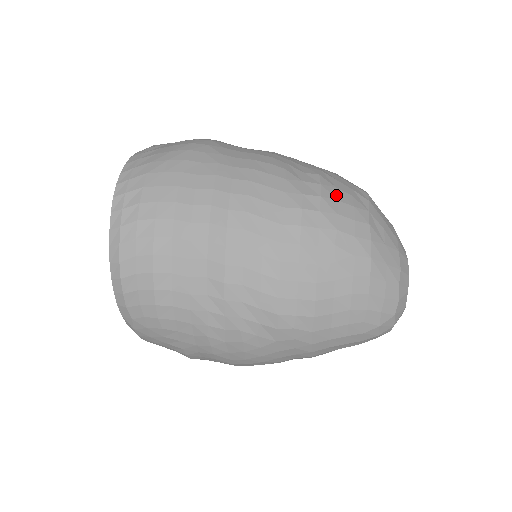
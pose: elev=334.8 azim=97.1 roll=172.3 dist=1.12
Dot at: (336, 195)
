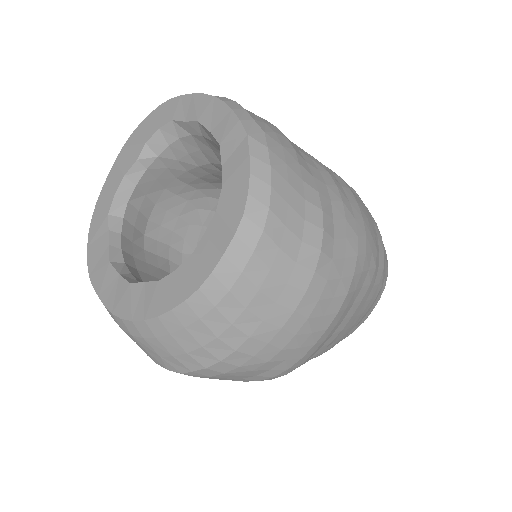
Dot at: occluded
